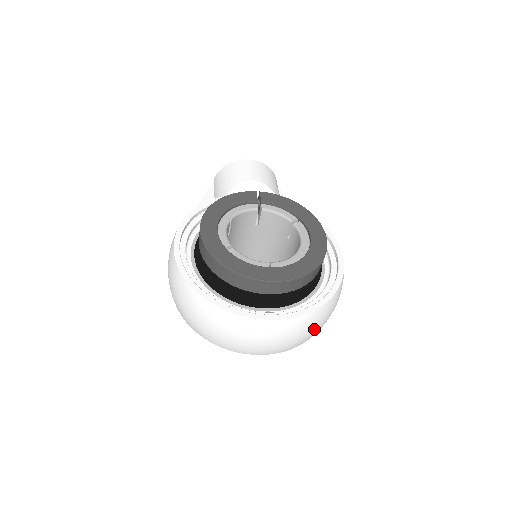
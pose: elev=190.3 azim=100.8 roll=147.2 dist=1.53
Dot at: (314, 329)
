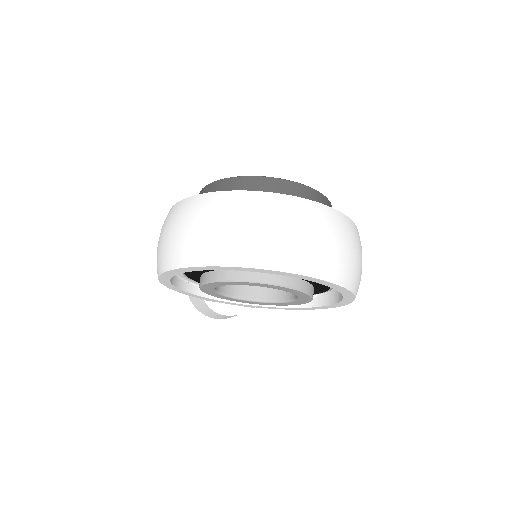
Dot at: (350, 249)
